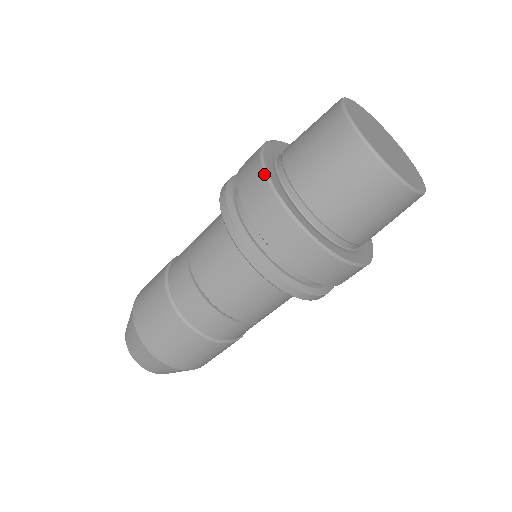
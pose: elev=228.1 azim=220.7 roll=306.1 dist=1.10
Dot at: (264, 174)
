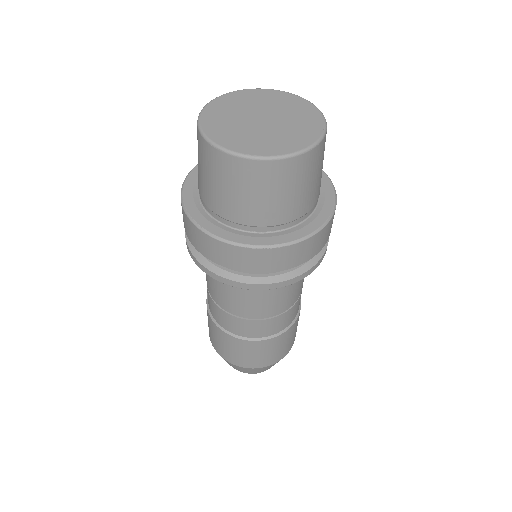
Dot at: (188, 218)
